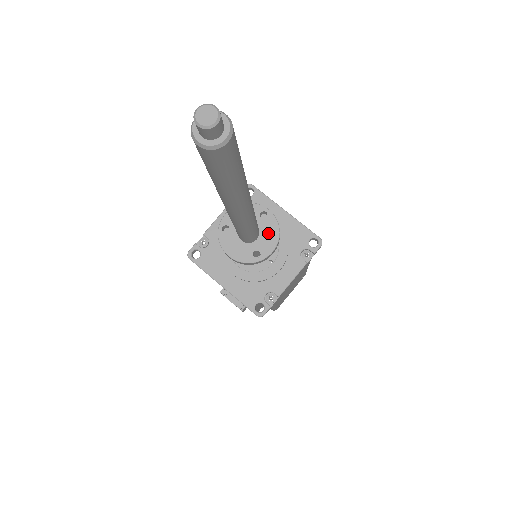
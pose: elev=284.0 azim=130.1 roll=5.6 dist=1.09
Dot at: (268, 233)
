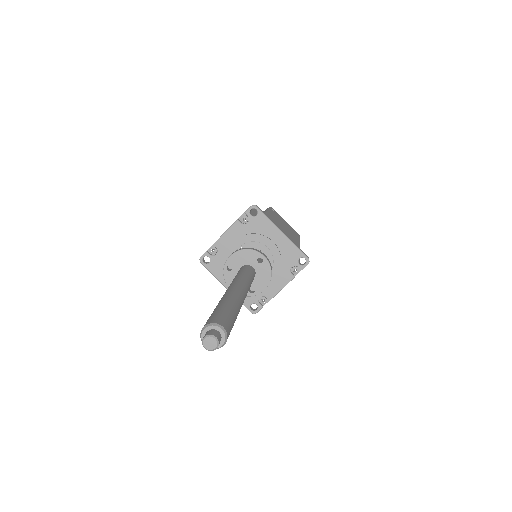
Dot at: (262, 275)
